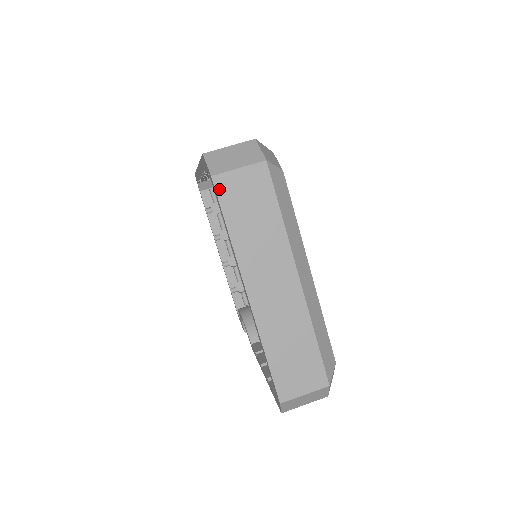
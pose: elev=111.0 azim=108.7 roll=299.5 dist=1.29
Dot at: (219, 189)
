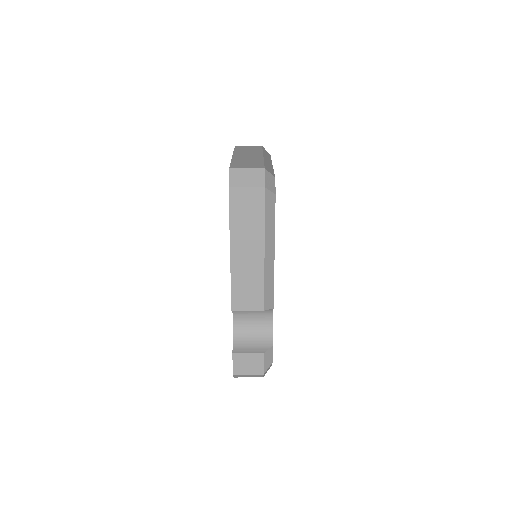
Dot at: occluded
